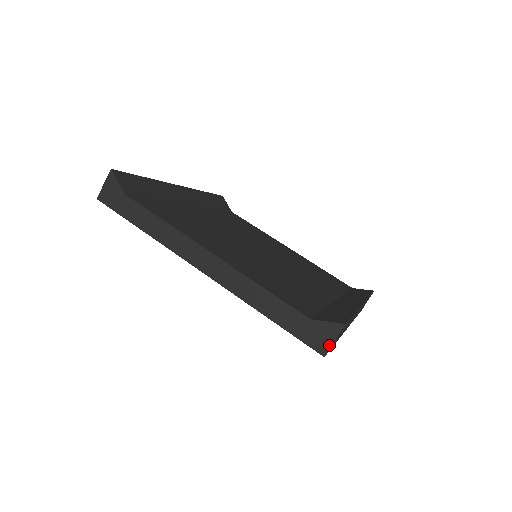
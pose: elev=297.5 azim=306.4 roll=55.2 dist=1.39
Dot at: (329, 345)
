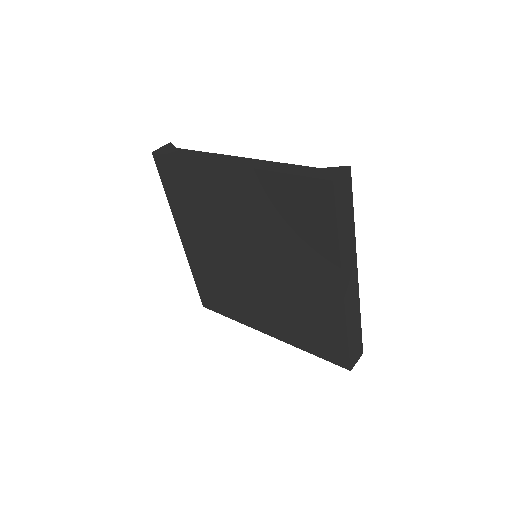
Dot at: (337, 175)
